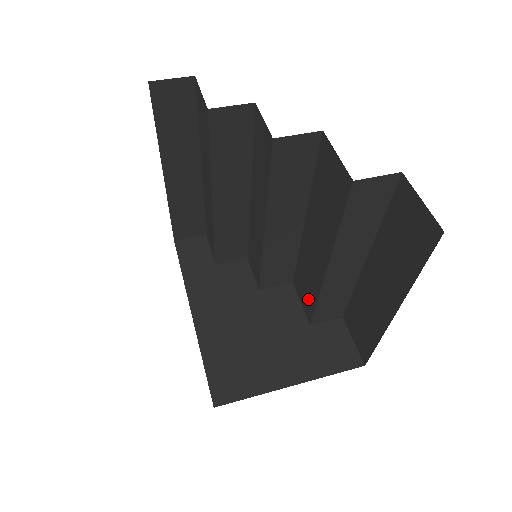
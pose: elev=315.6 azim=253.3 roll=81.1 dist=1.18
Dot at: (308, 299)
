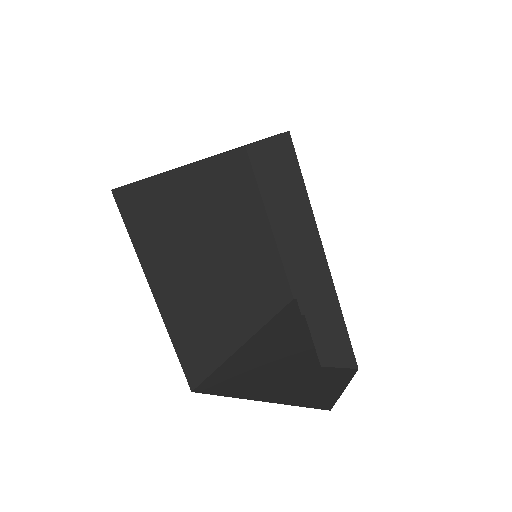
Dot at: occluded
